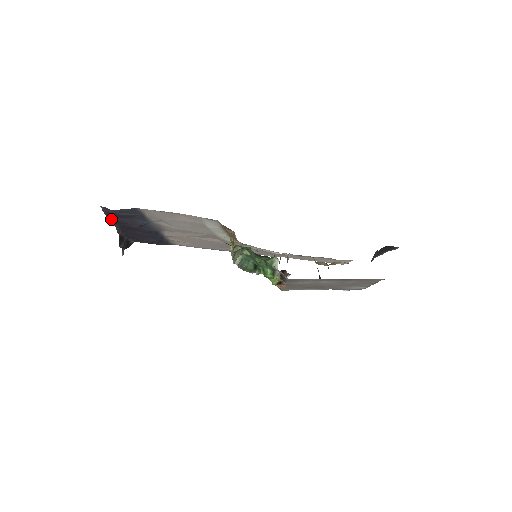
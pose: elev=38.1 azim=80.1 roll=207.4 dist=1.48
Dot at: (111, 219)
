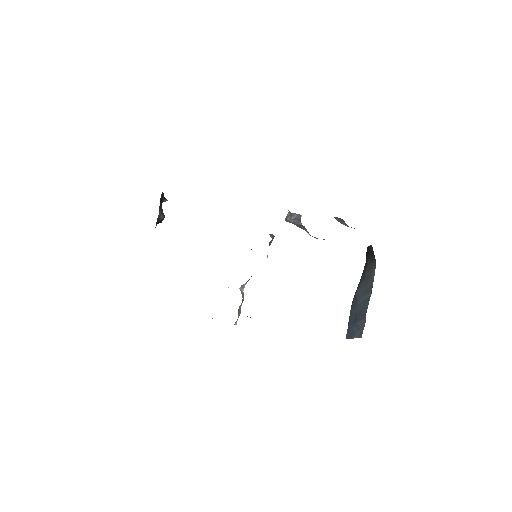
Dot at: occluded
